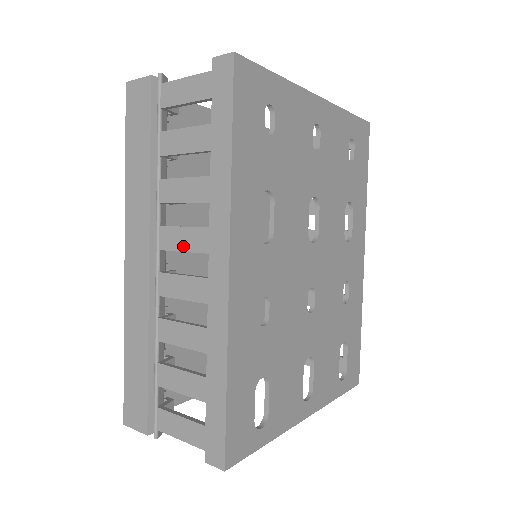
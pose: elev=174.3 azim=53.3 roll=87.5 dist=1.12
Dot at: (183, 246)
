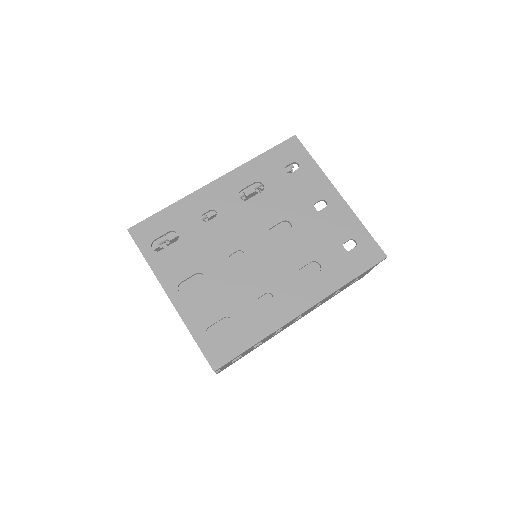
Dot at: occluded
